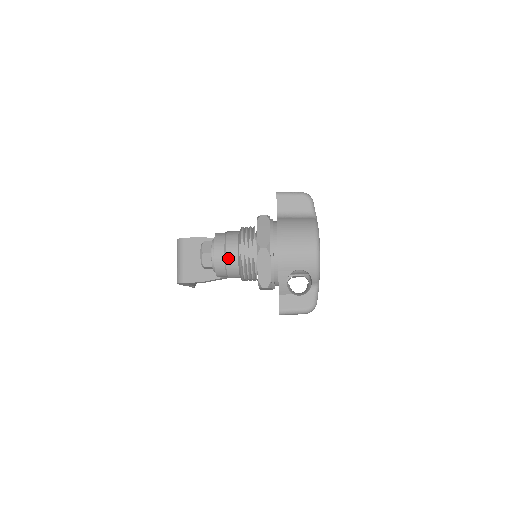
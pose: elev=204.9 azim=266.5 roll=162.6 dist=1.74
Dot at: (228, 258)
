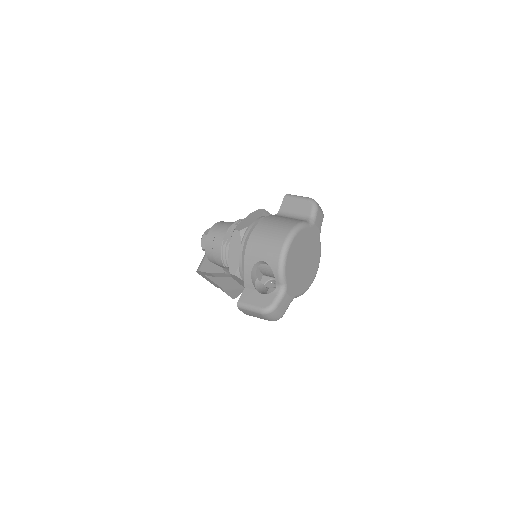
Dot at: (216, 240)
